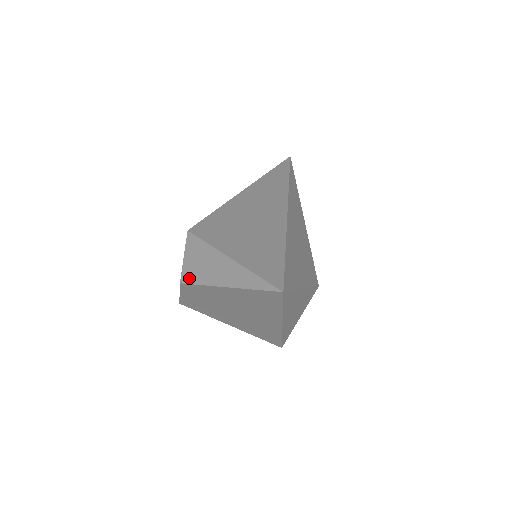
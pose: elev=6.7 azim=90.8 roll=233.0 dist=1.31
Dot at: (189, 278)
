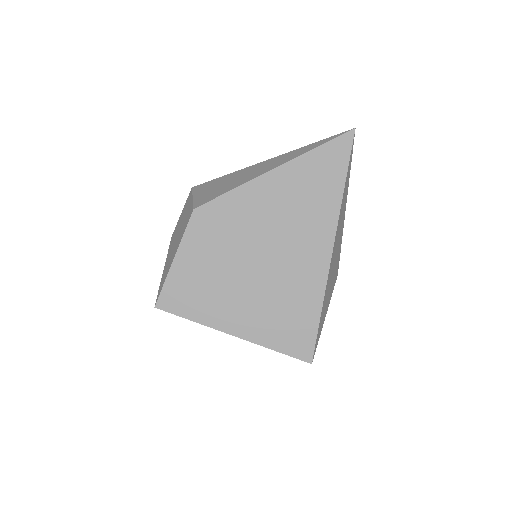
Dot at: (209, 198)
